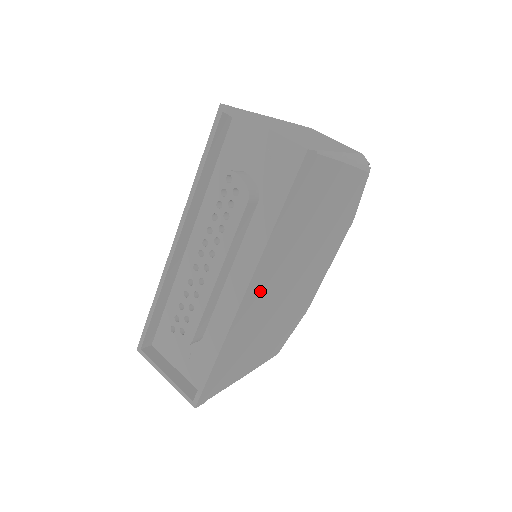
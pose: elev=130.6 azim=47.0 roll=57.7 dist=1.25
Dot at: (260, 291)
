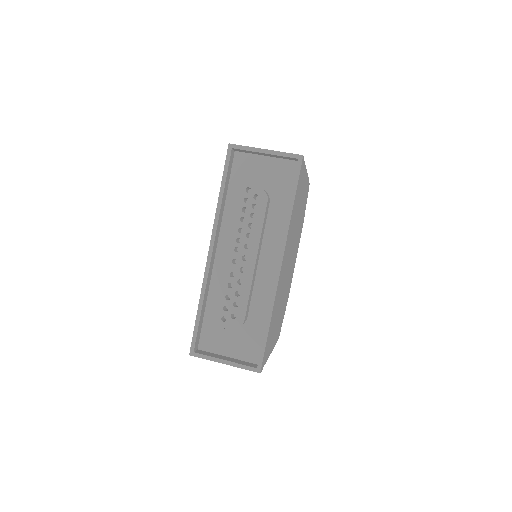
Dot at: (284, 265)
